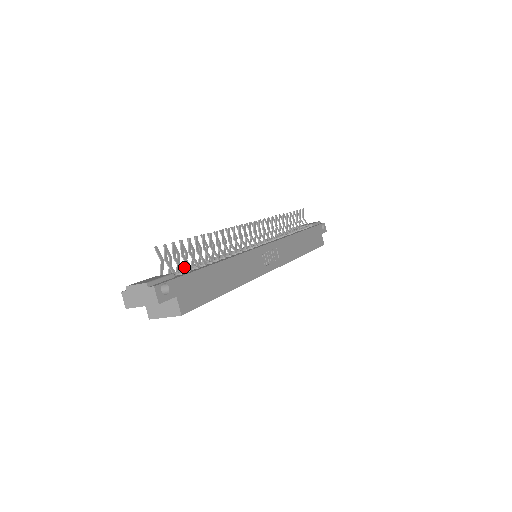
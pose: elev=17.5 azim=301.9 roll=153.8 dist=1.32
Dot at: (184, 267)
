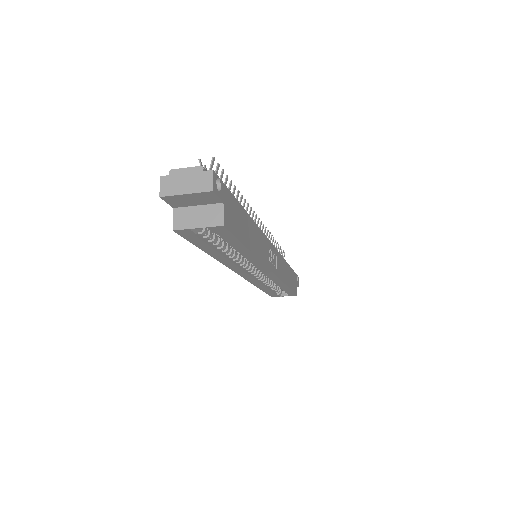
Dot at: occluded
